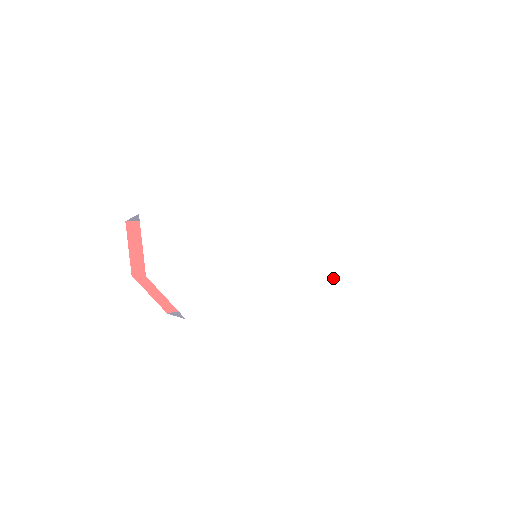
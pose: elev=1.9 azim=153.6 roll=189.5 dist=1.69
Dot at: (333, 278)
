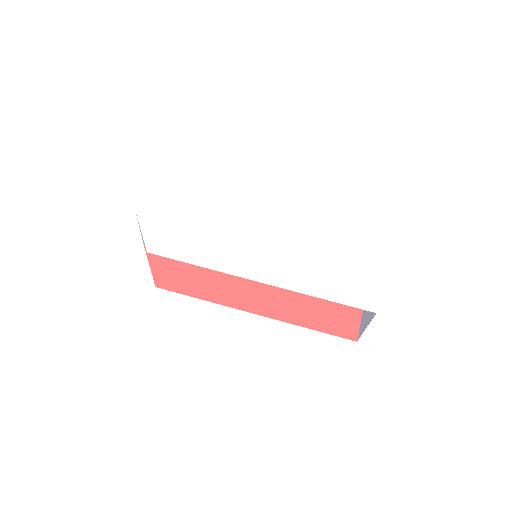
Dot at: (326, 286)
